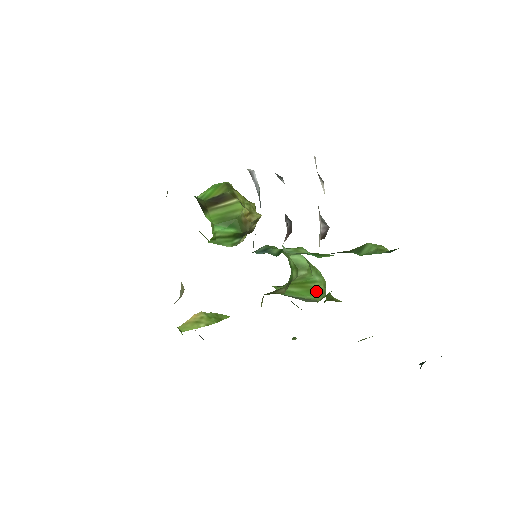
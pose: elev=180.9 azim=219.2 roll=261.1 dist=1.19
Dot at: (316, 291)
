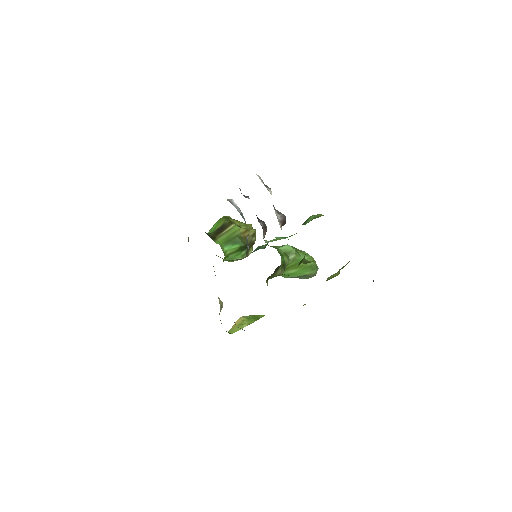
Dot at: (309, 267)
